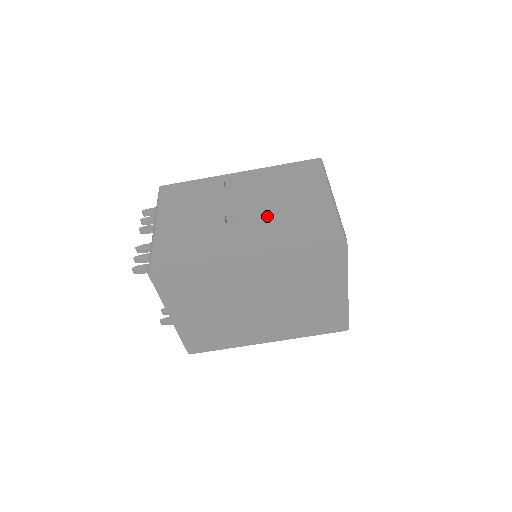
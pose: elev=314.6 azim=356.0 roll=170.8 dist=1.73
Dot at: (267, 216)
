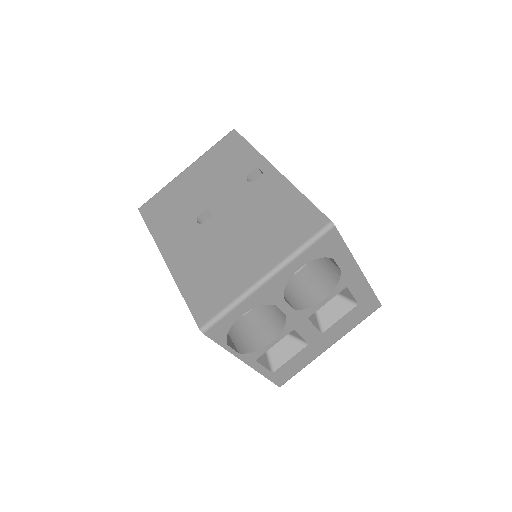
Dot at: (214, 242)
